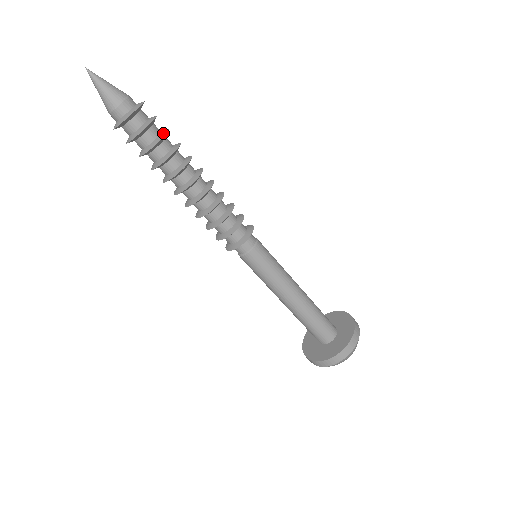
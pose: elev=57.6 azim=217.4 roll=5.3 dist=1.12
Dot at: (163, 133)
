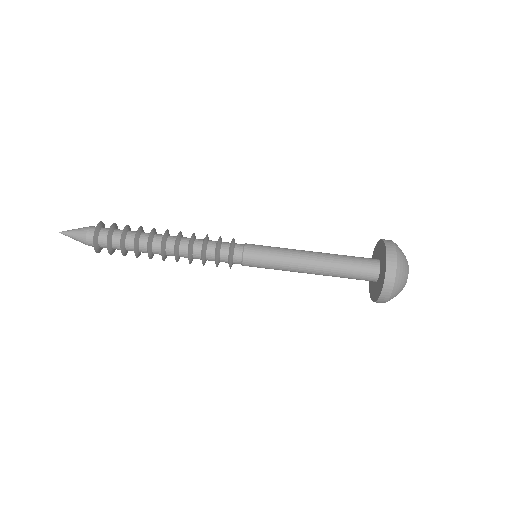
Dot at: occluded
